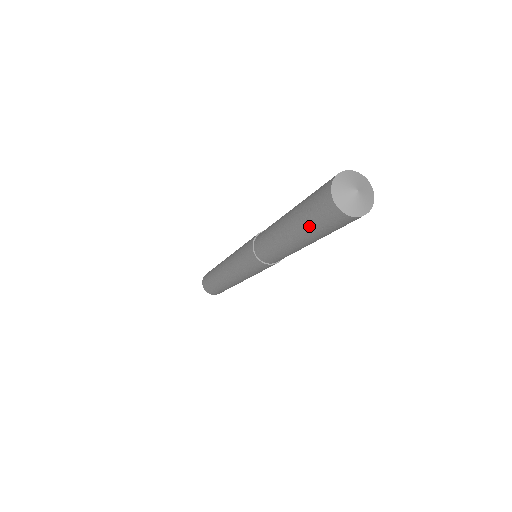
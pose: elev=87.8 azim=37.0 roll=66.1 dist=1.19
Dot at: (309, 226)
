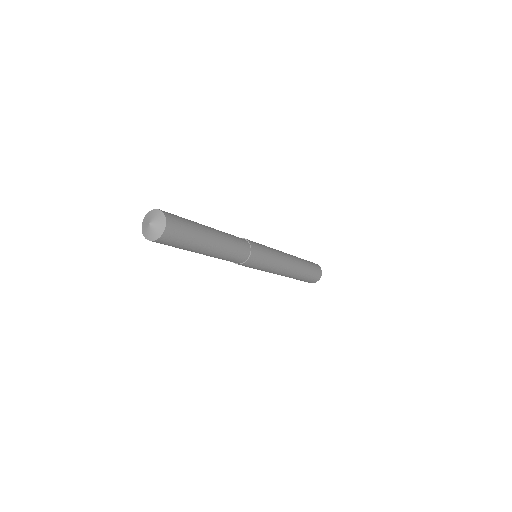
Dot at: occluded
